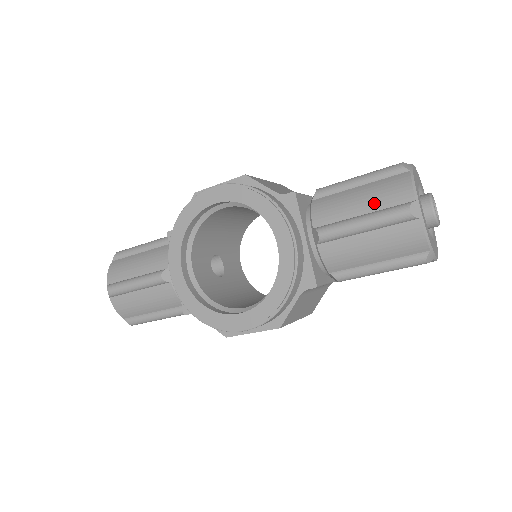
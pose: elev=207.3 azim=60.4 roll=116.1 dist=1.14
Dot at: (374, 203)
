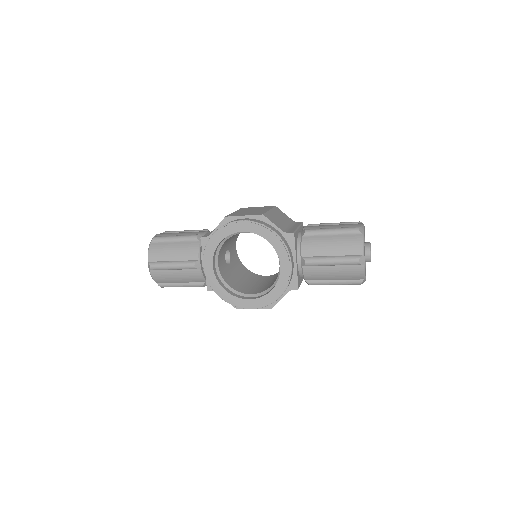
Dot at: (340, 250)
